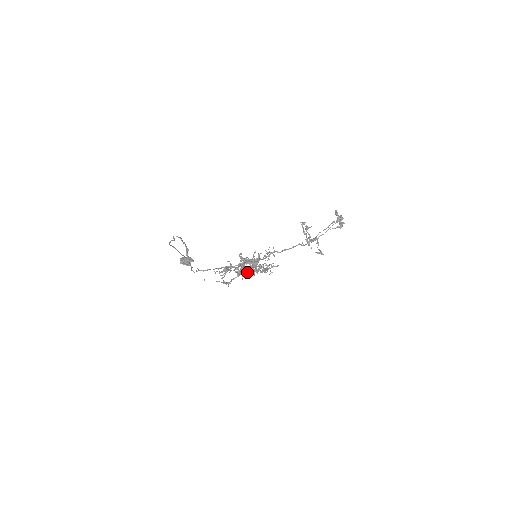
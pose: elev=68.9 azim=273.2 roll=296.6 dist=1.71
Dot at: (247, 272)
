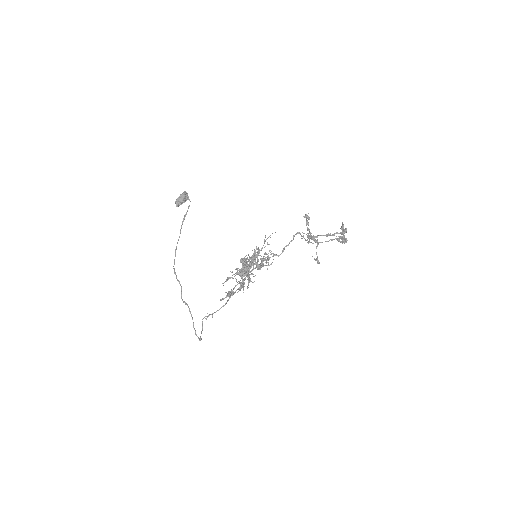
Dot at: occluded
